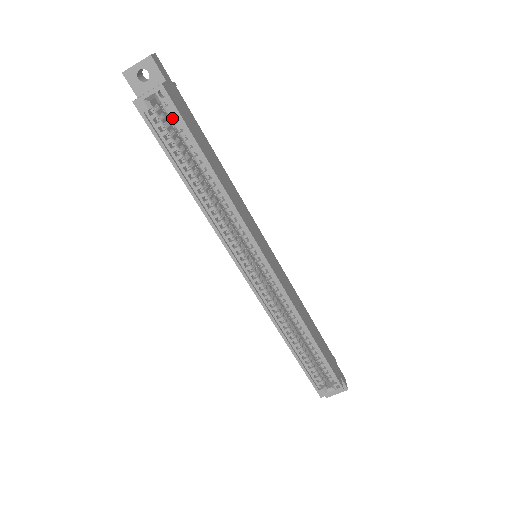
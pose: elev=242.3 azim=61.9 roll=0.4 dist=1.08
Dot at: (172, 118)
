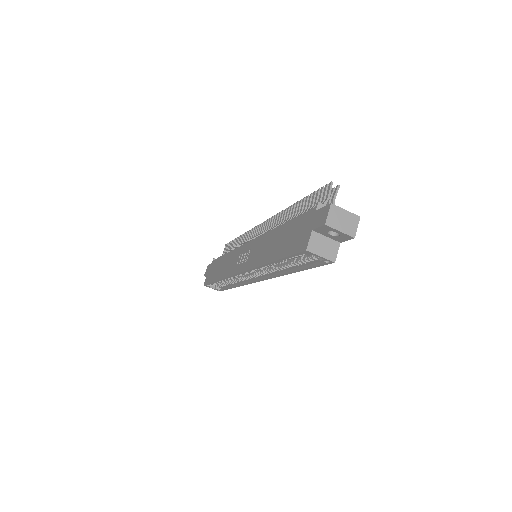
Dot at: (314, 260)
